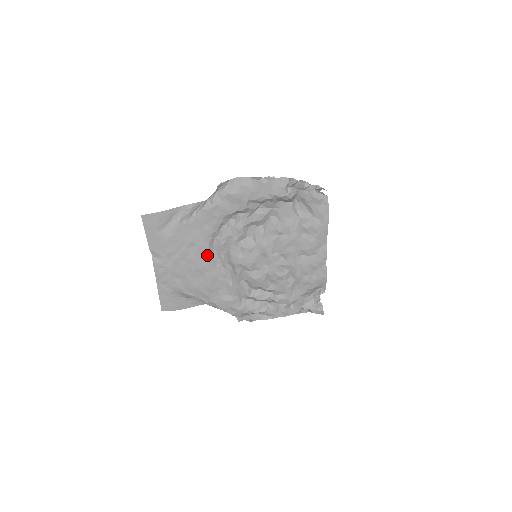
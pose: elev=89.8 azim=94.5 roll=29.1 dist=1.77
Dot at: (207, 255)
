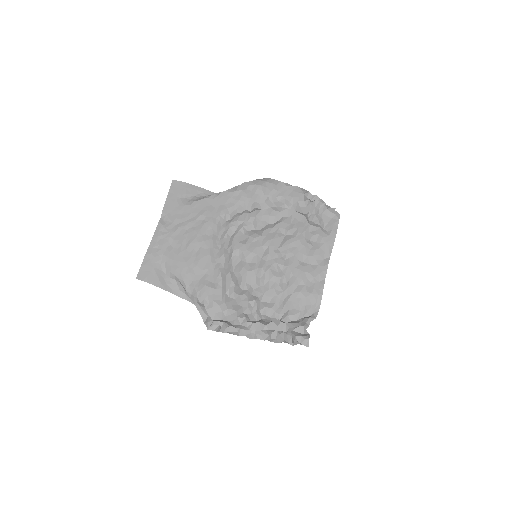
Dot at: (211, 232)
